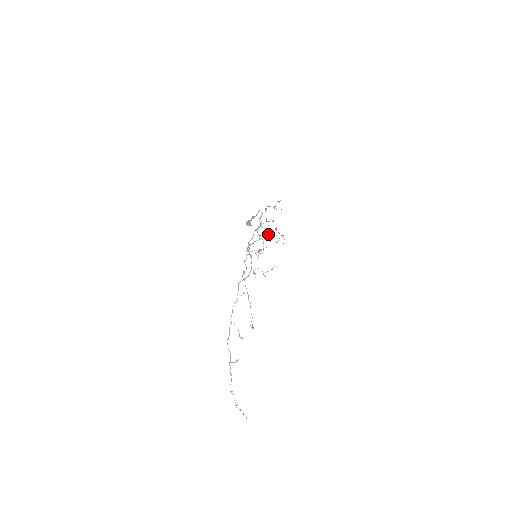
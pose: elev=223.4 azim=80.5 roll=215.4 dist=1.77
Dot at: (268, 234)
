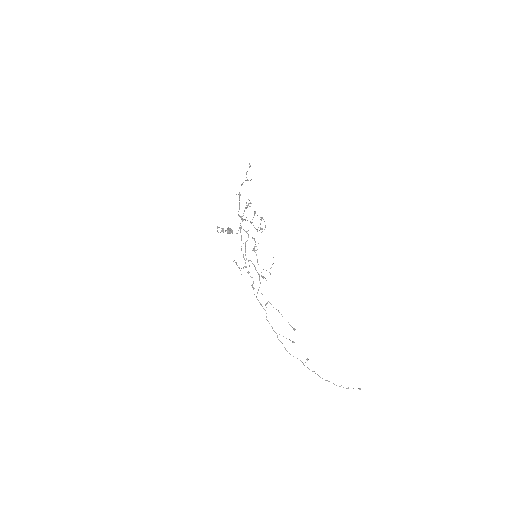
Dot at: occluded
